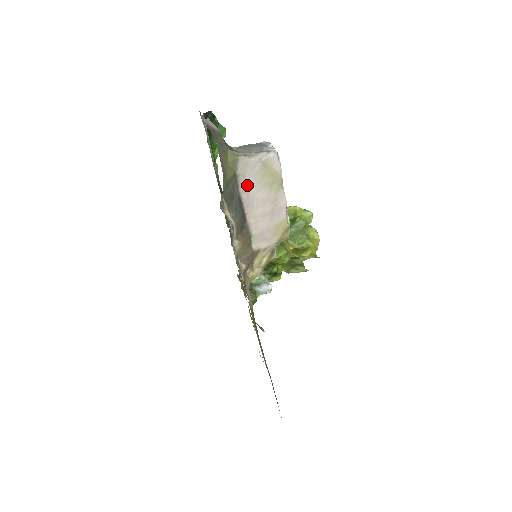
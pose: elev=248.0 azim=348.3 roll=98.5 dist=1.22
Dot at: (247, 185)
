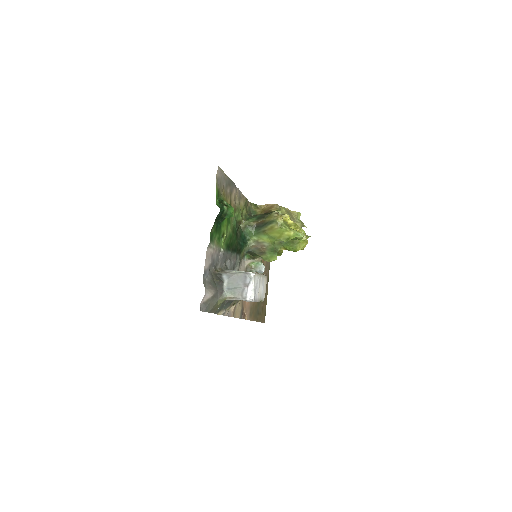
Dot at: occluded
